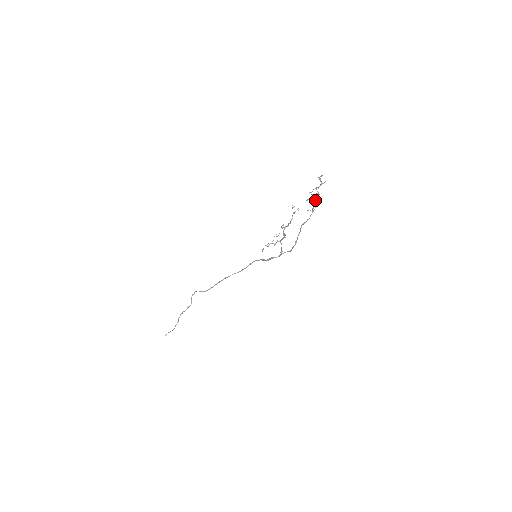
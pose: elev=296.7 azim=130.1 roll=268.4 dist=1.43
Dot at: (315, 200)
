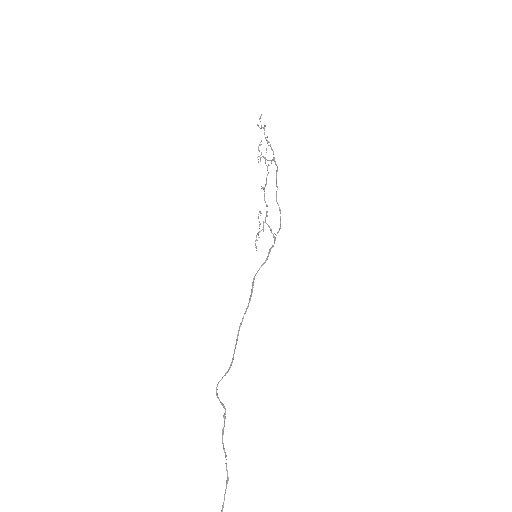
Dot at: occluded
